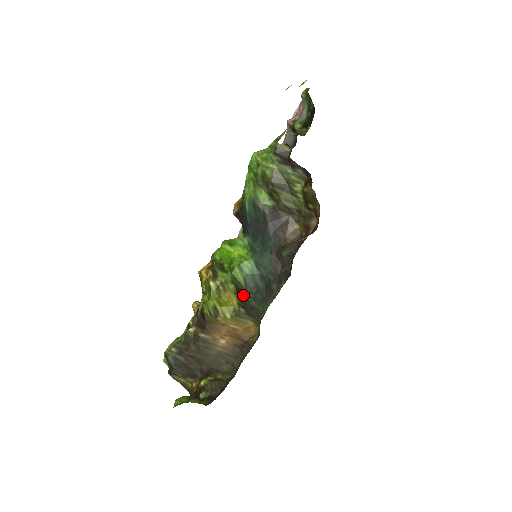
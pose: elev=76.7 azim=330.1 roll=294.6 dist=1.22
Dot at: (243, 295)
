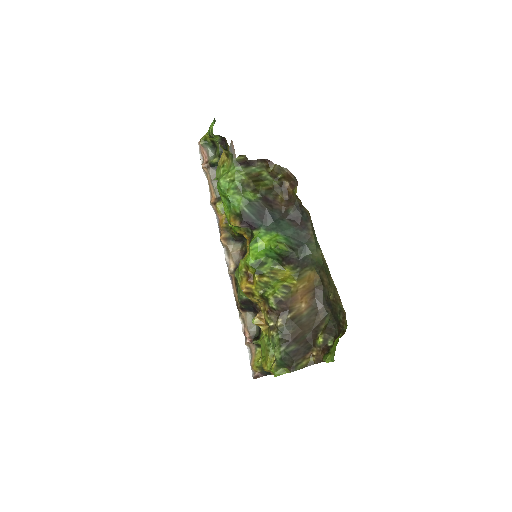
Dot at: (293, 257)
